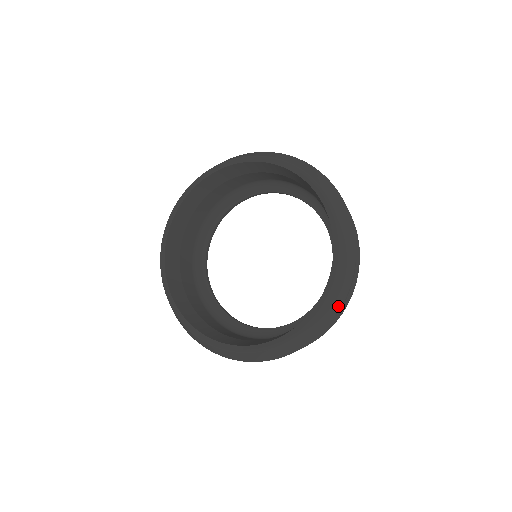
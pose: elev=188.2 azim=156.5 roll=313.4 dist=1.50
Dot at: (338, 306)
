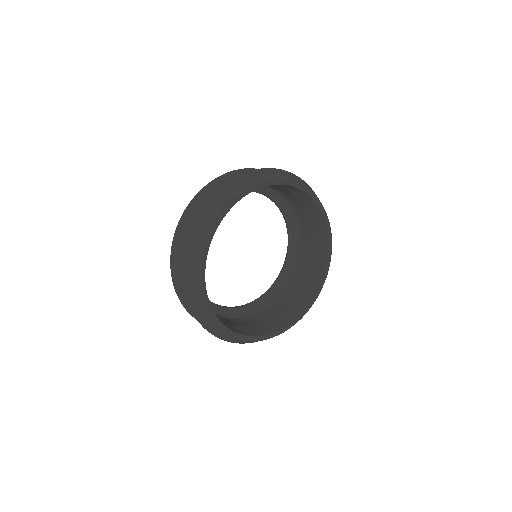
Dot at: occluded
